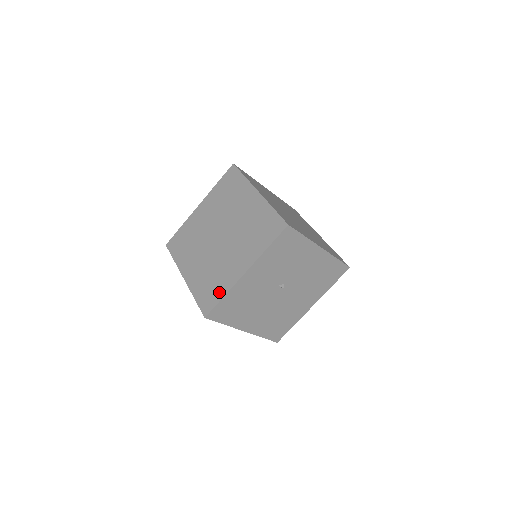
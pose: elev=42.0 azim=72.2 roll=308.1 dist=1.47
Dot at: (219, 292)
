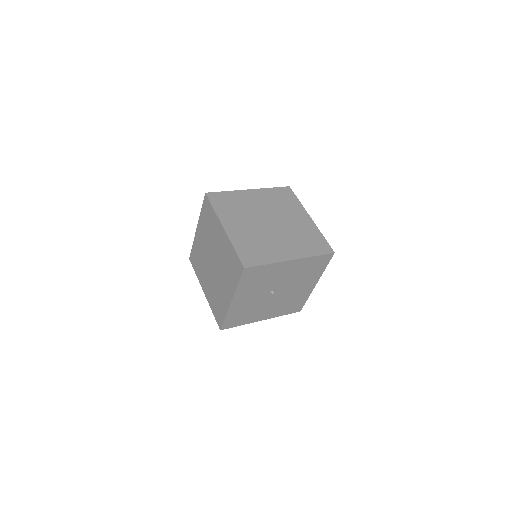
Dot at: (222, 313)
